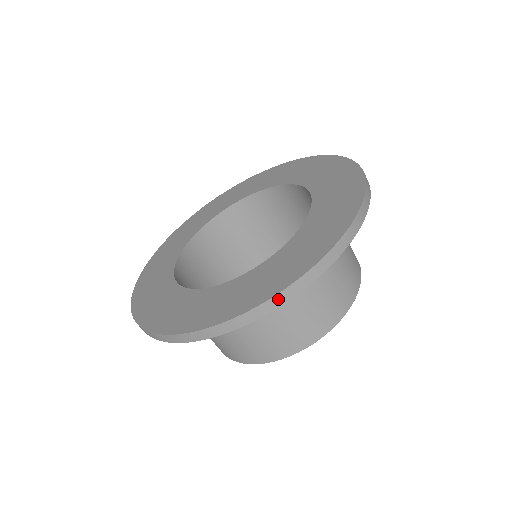
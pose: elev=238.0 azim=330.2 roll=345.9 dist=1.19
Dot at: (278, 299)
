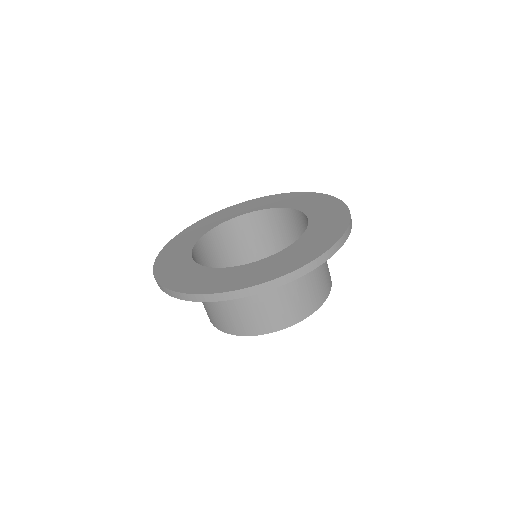
Dot at: (294, 275)
